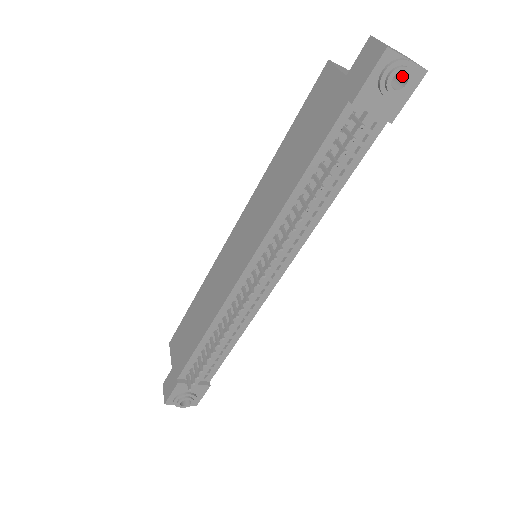
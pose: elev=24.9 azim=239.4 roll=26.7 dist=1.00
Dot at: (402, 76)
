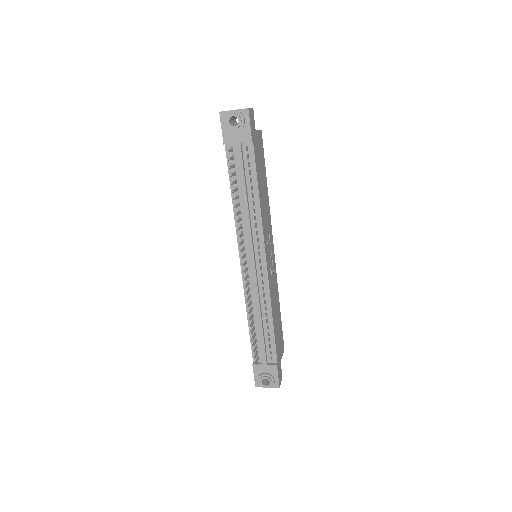
Dot at: (239, 118)
